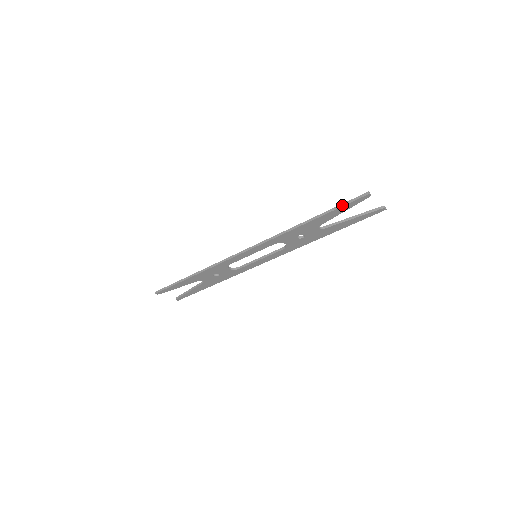
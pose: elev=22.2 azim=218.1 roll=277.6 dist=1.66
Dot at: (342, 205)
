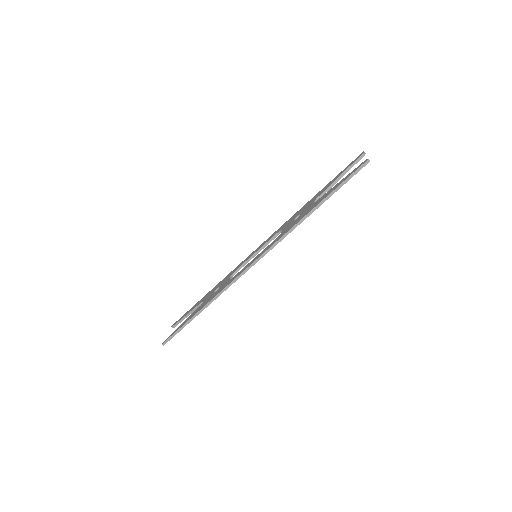
Dot at: (345, 182)
